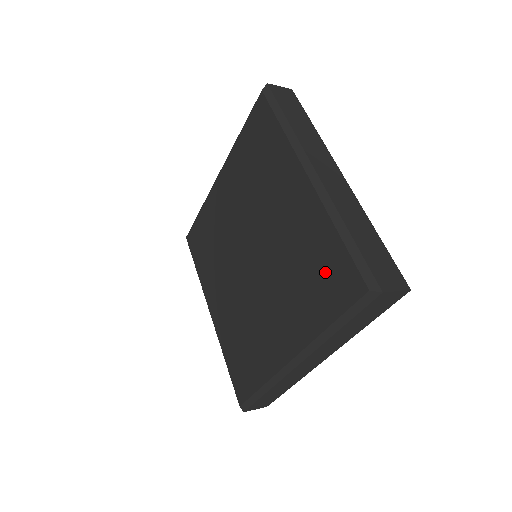
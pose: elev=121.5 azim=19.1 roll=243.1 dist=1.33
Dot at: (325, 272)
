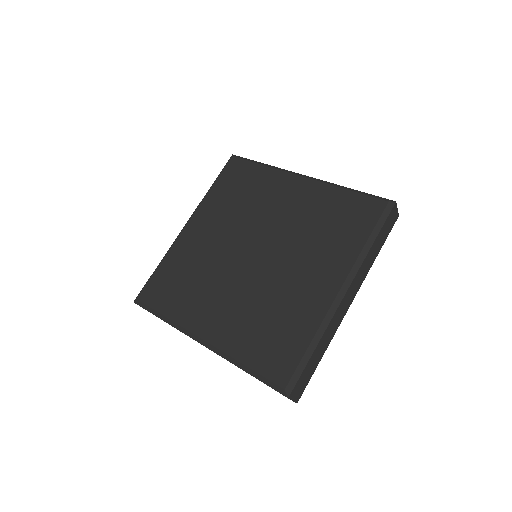
Dot at: (346, 214)
